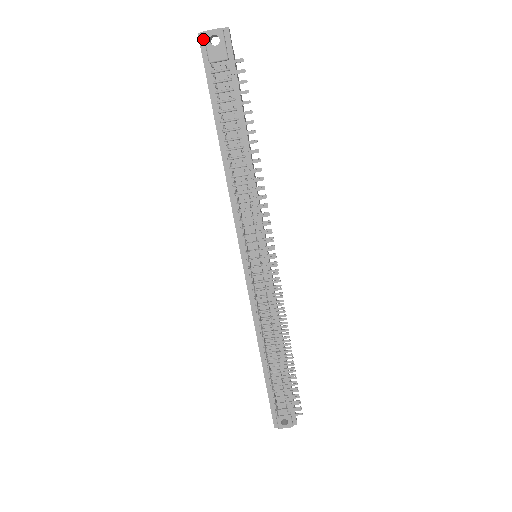
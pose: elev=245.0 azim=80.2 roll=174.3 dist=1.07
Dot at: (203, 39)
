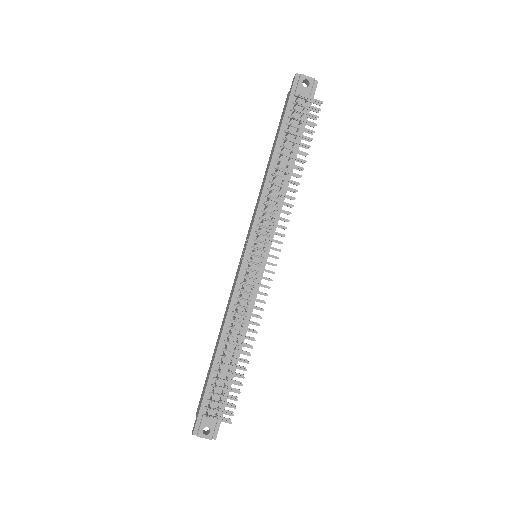
Dot at: (298, 79)
